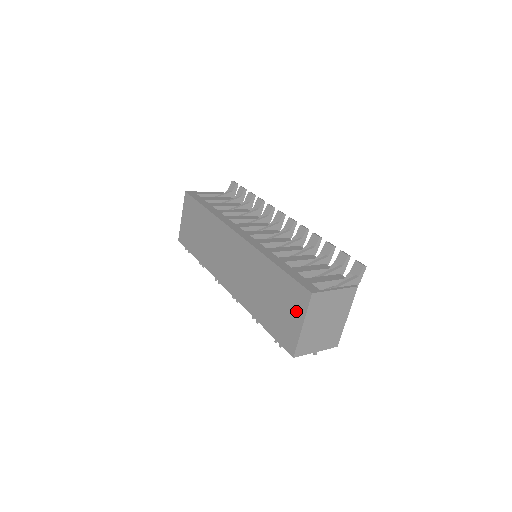
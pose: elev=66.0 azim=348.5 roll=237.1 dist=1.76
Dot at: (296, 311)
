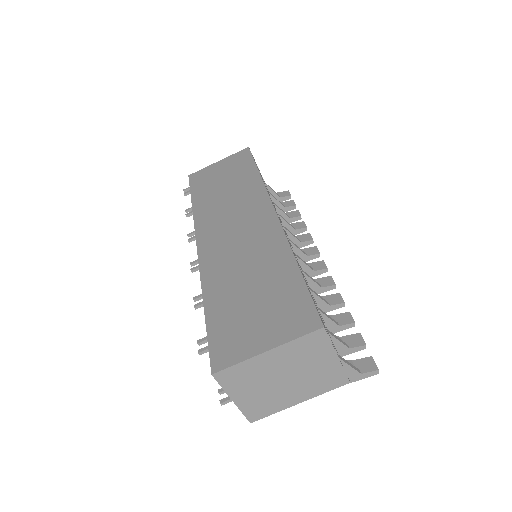
Dot at: (277, 329)
